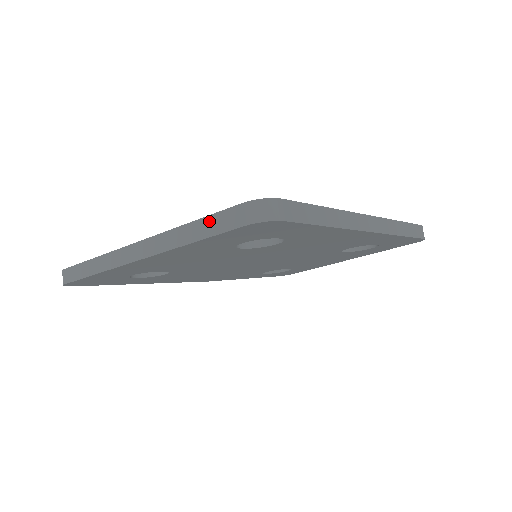
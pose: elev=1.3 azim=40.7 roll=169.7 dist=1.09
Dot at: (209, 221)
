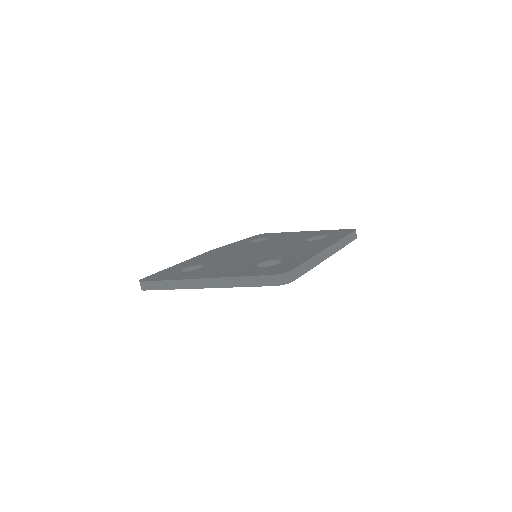
Dot at: (253, 279)
